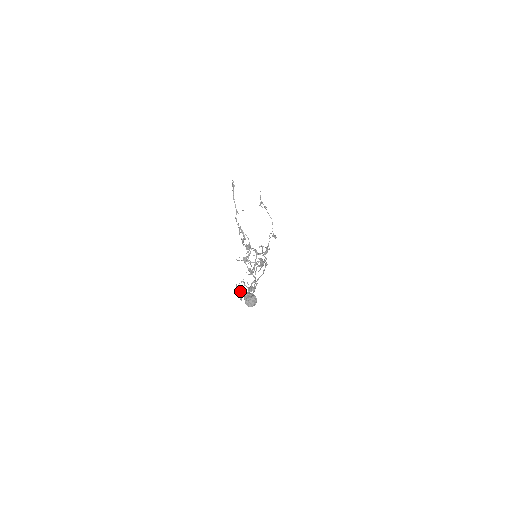
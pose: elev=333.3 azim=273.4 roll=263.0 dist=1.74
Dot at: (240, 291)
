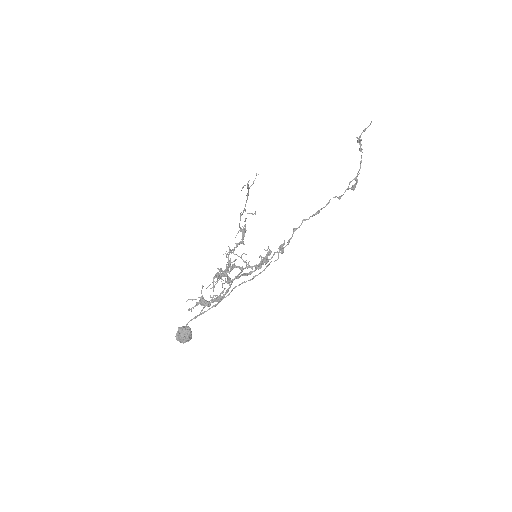
Dot at: occluded
